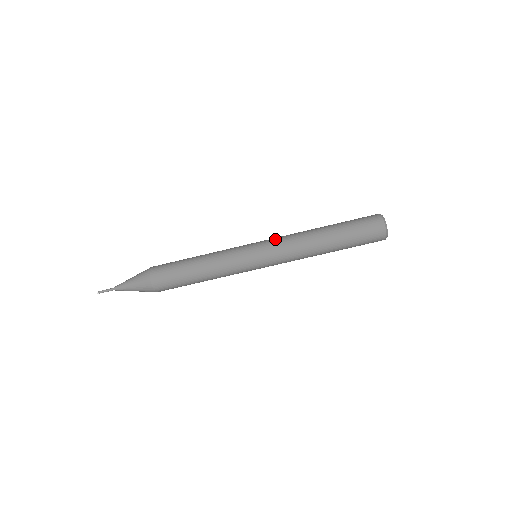
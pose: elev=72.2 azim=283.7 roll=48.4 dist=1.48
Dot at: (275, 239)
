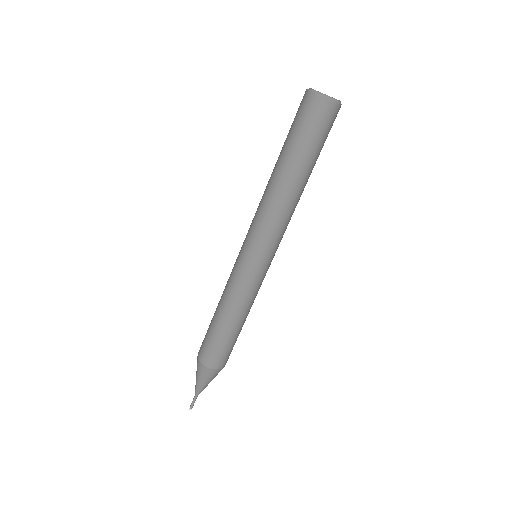
Dot at: (251, 228)
